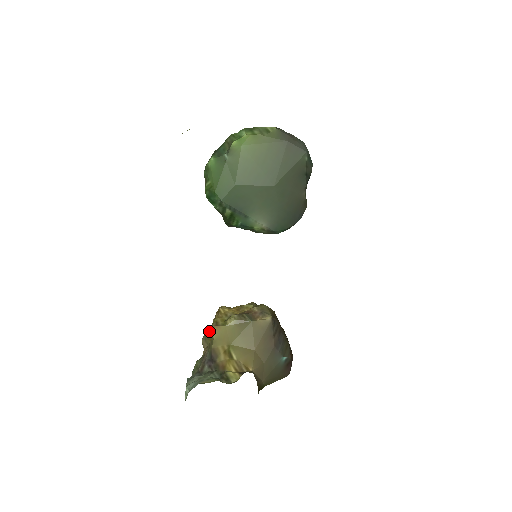
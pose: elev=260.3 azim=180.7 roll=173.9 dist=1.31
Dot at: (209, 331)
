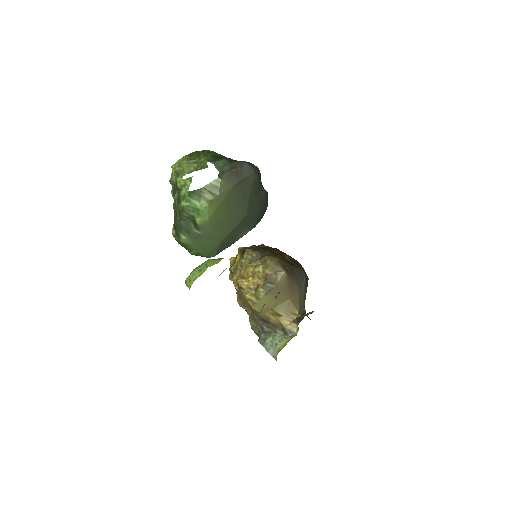
Dot at: (241, 299)
